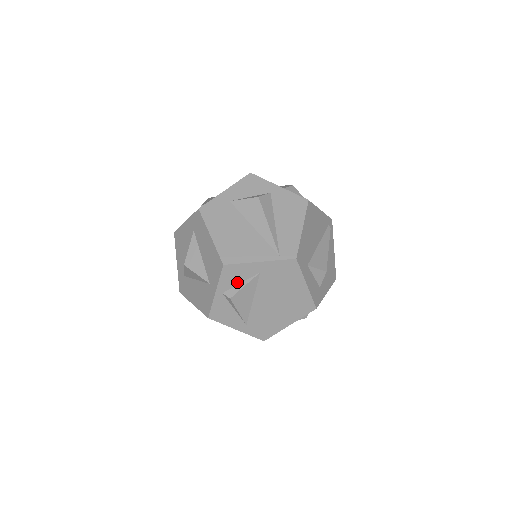
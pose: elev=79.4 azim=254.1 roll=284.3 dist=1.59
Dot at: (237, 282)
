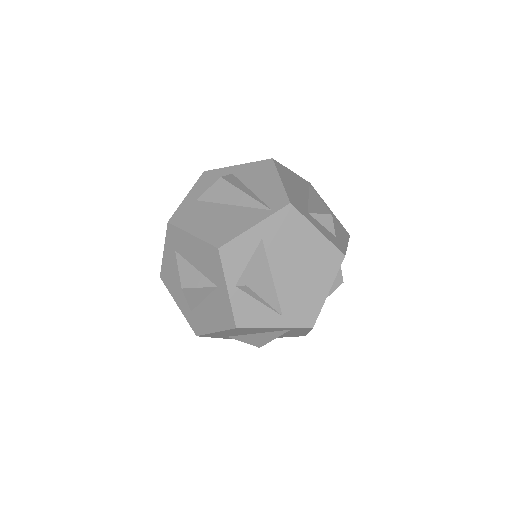
Dot at: (244, 264)
